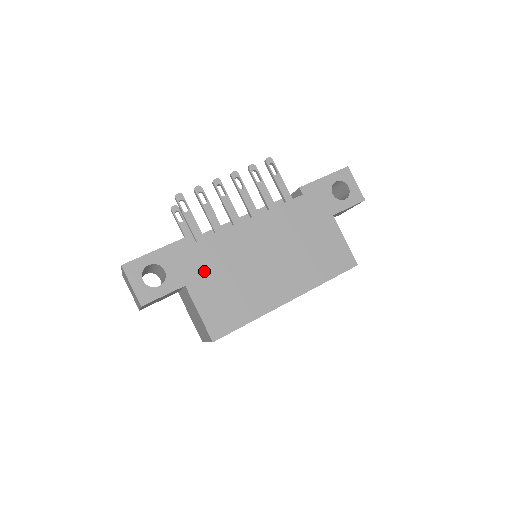
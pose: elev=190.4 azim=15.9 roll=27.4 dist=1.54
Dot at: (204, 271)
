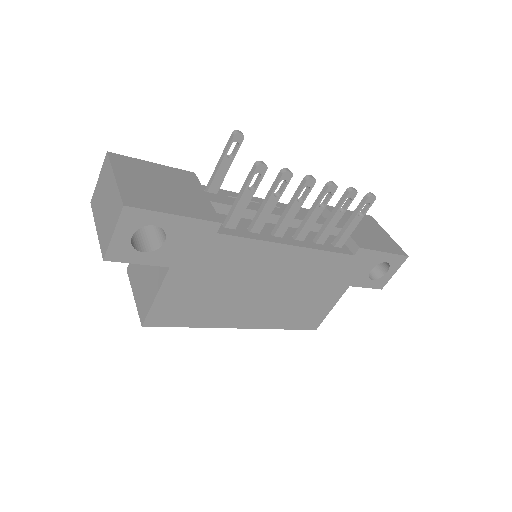
Dot at: (202, 265)
